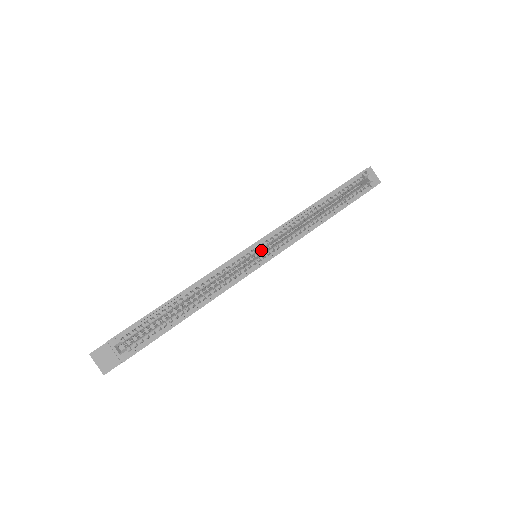
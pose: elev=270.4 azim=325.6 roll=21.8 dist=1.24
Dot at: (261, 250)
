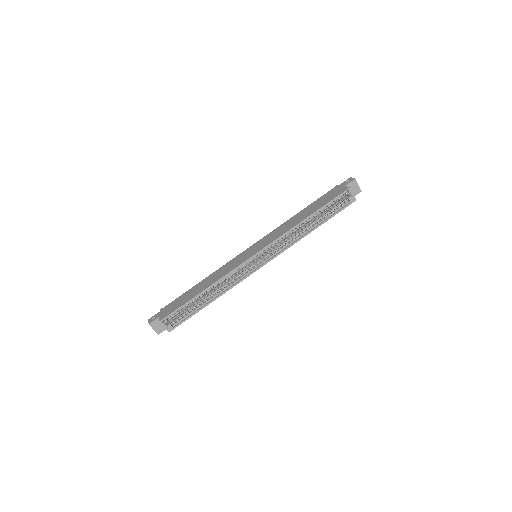
Dot at: occluded
